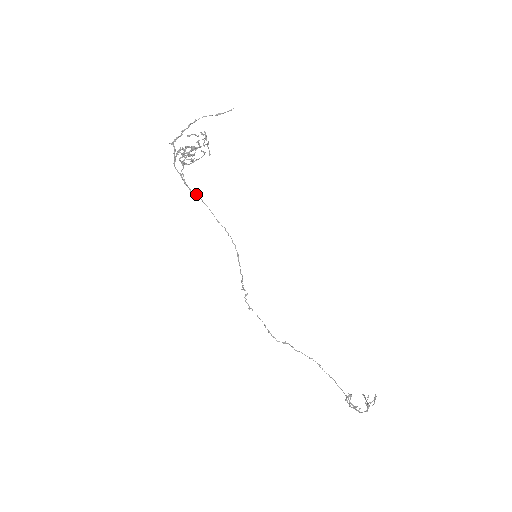
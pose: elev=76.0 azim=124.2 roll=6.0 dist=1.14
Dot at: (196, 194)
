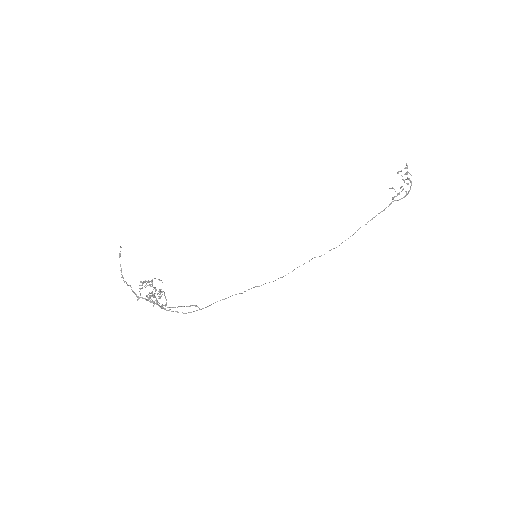
Dot at: occluded
